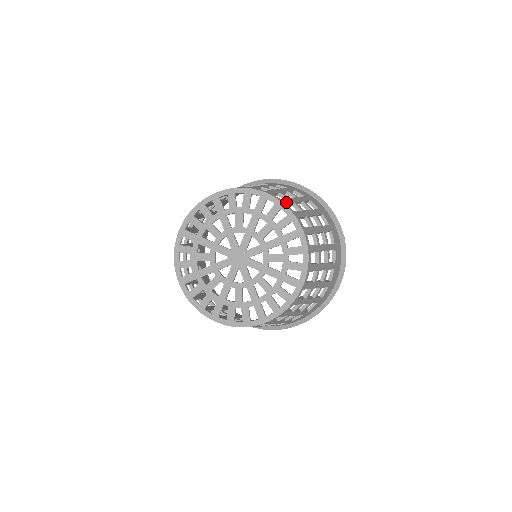
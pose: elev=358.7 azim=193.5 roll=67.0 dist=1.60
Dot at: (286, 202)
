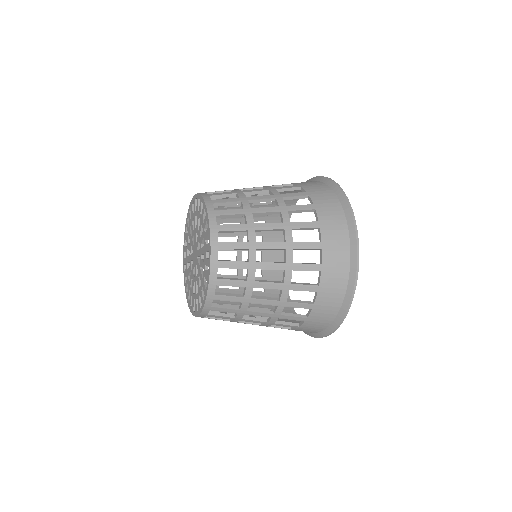
Dot at: (209, 192)
